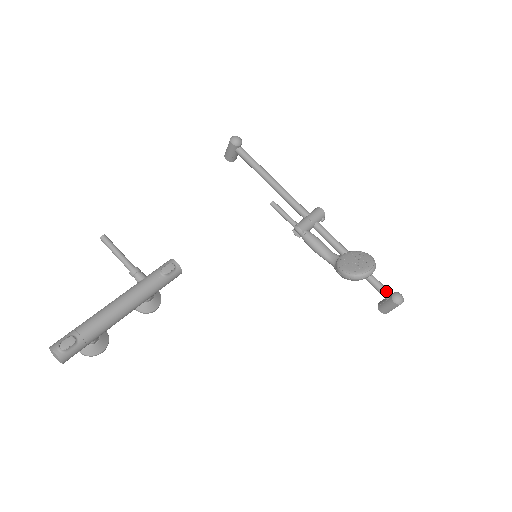
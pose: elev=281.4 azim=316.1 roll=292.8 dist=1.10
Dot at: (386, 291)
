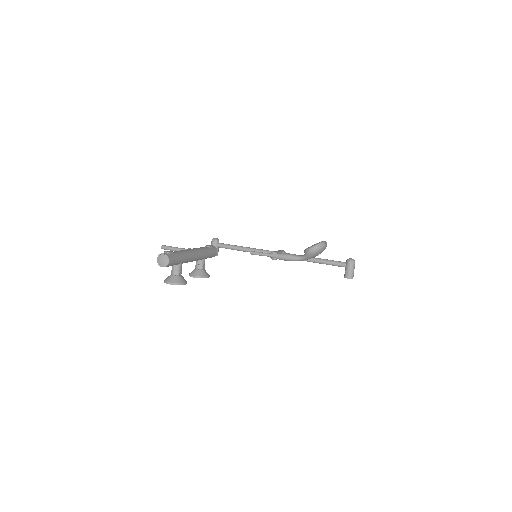
Dot at: (342, 262)
